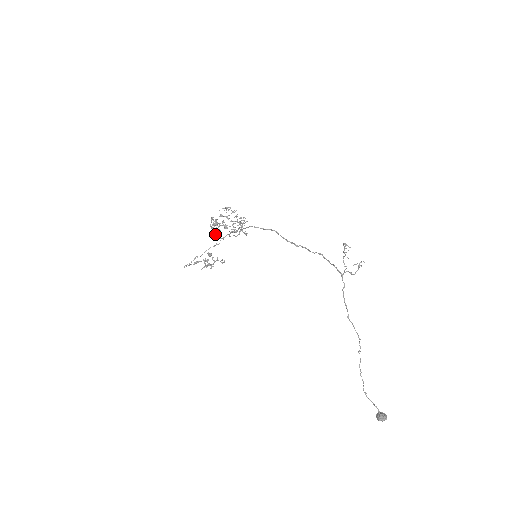
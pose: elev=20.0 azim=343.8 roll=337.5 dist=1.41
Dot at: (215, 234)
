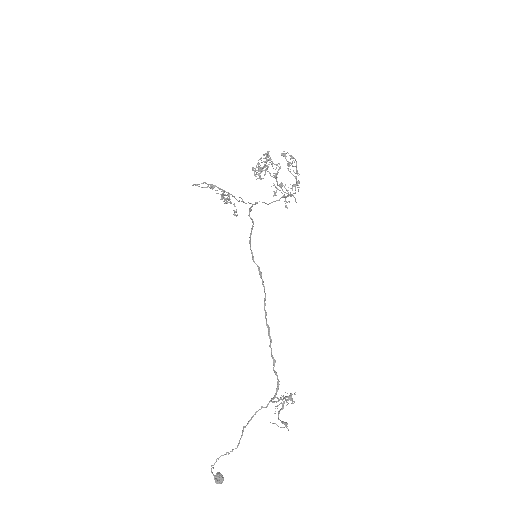
Dot at: (256, 173)
